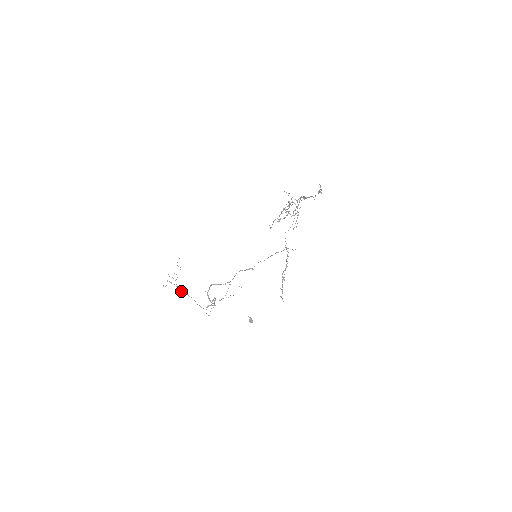
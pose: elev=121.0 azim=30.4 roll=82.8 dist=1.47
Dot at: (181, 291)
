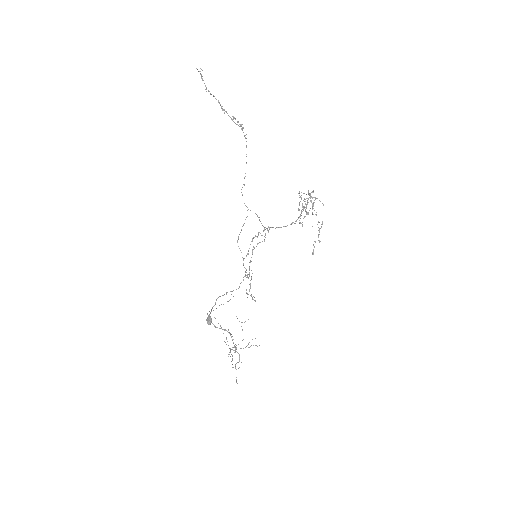
Dot at: (229, 348)
